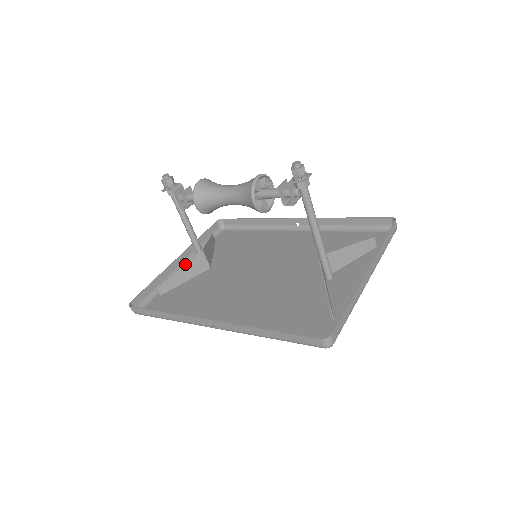
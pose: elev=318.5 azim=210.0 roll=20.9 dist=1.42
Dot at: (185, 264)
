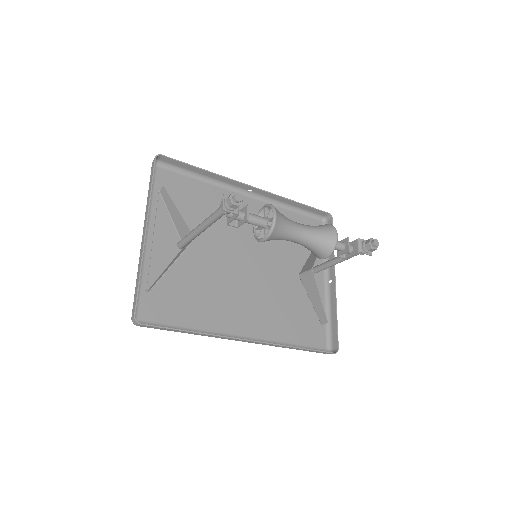
Dot at: (179, 256)
